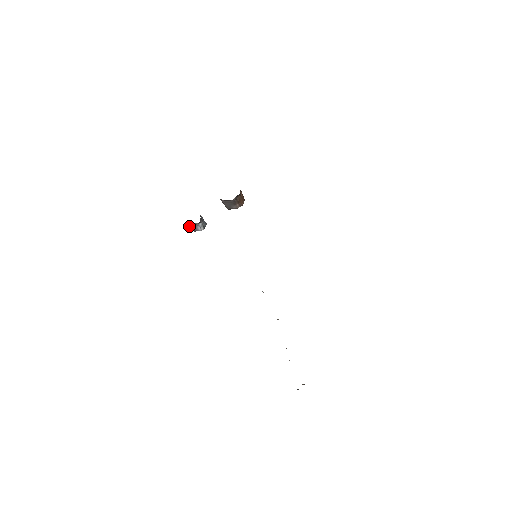
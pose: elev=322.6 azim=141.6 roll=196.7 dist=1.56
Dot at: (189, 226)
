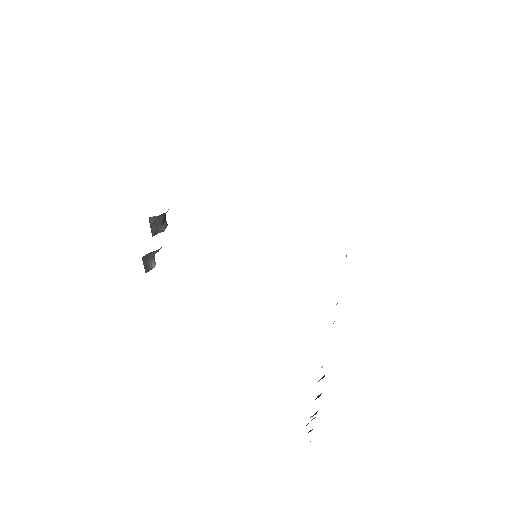
Dot at: (143, 262)
